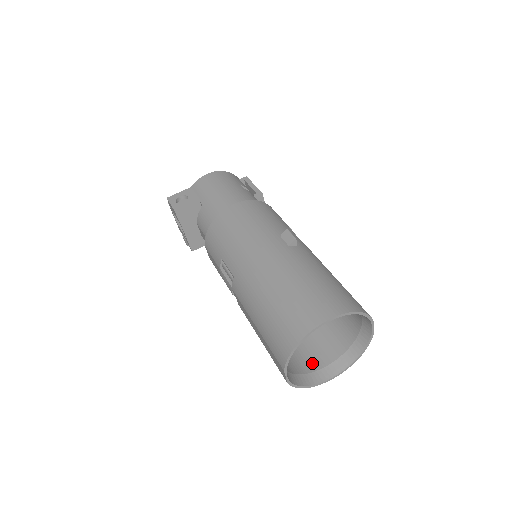
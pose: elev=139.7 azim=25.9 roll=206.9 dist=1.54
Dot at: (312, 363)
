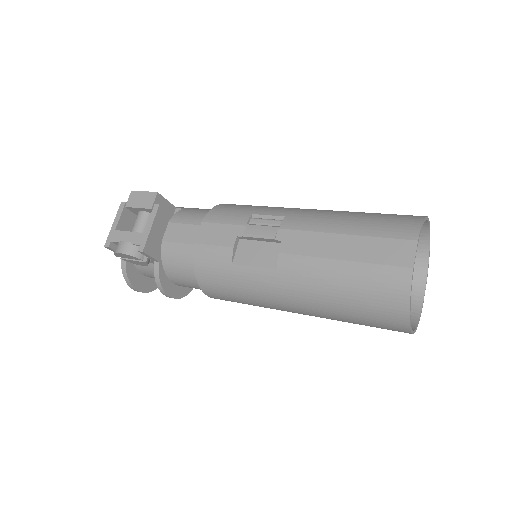
Dot at: occluded
